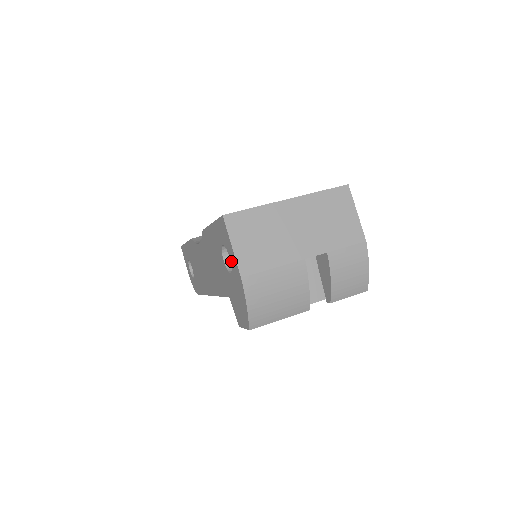
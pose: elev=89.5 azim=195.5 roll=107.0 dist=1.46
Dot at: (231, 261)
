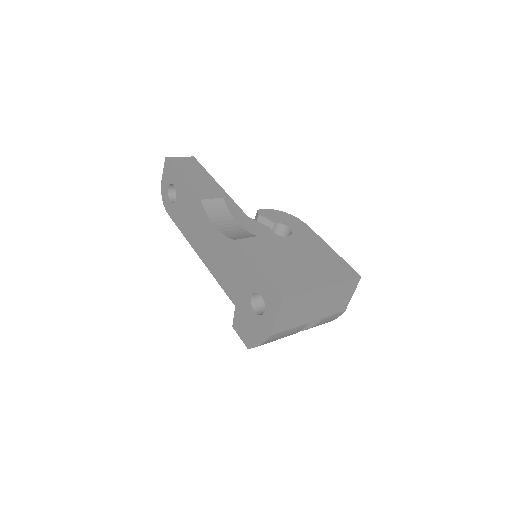
Dot at: (265, 316)
